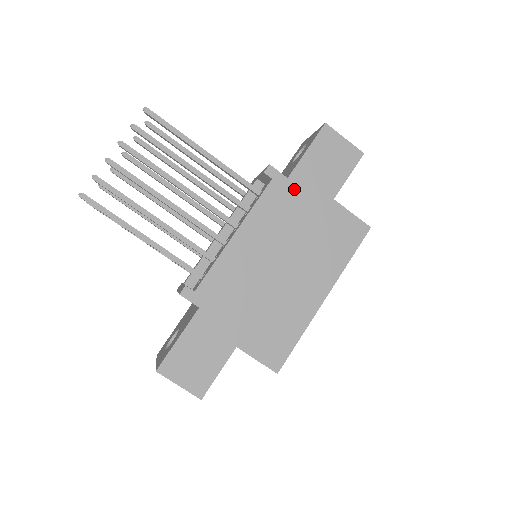
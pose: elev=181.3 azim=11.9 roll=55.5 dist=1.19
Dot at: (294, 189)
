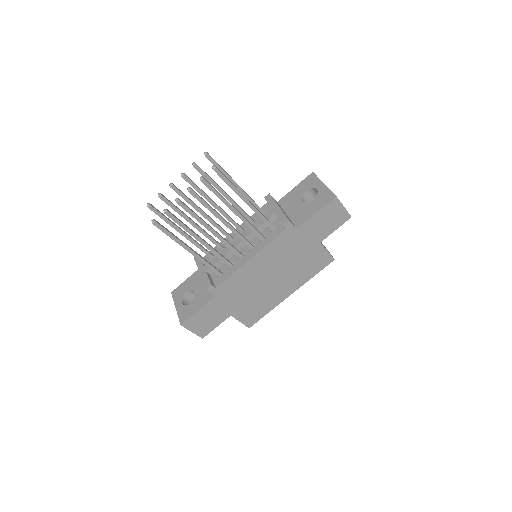
Dot at: (298, 235)
